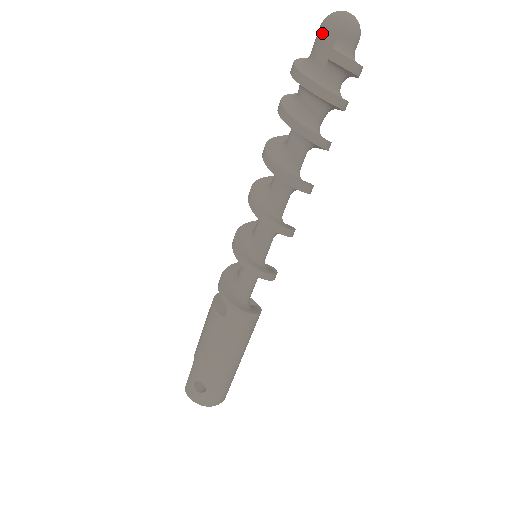
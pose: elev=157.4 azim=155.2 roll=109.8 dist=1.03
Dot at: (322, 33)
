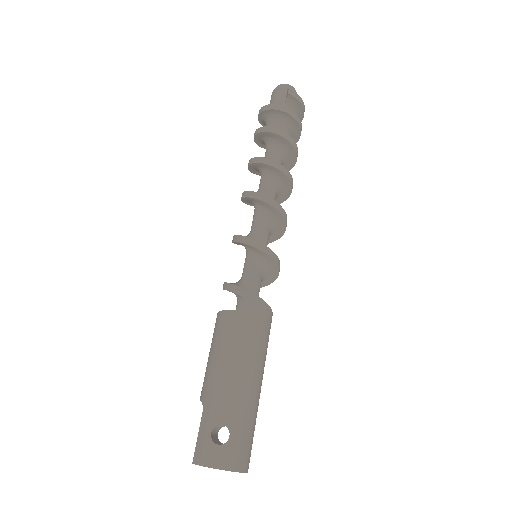
Dot at: (276, 91)
